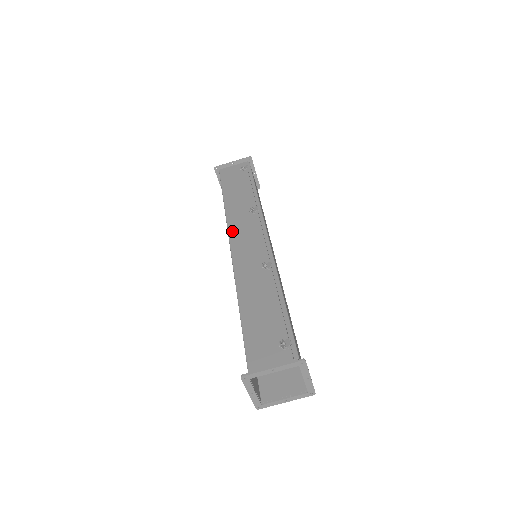
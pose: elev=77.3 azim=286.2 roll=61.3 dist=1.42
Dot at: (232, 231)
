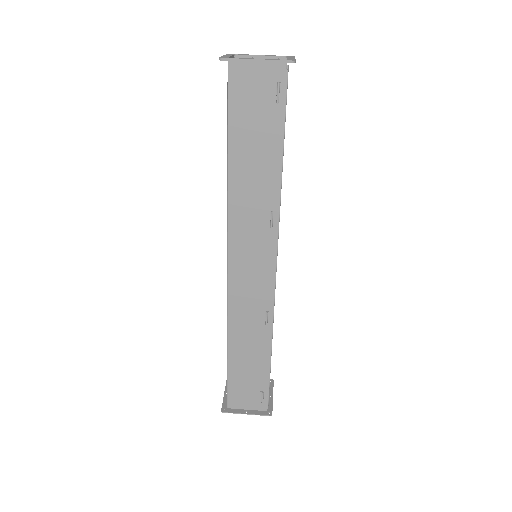
Dot at: occluded
